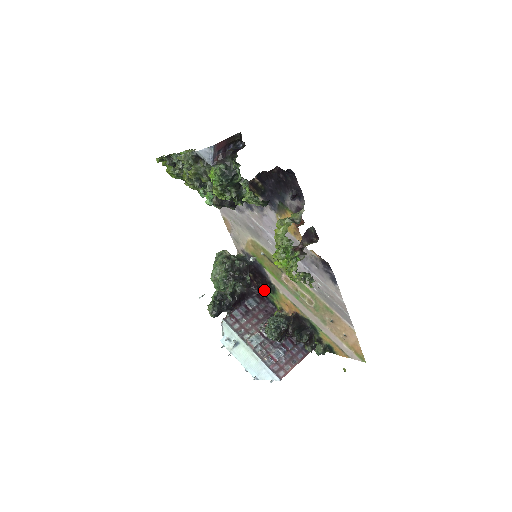
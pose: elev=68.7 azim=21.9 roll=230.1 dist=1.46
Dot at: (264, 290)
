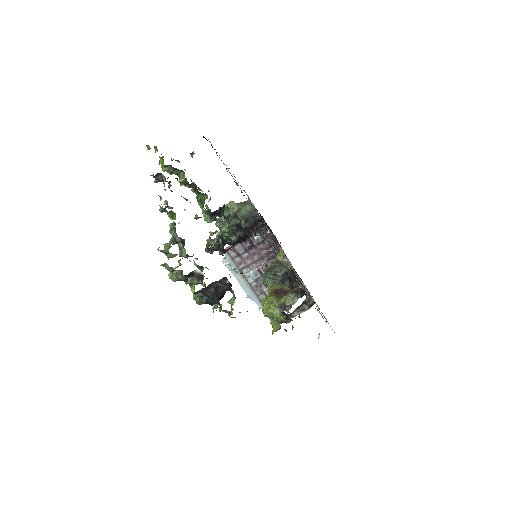
Dot at: occluded
